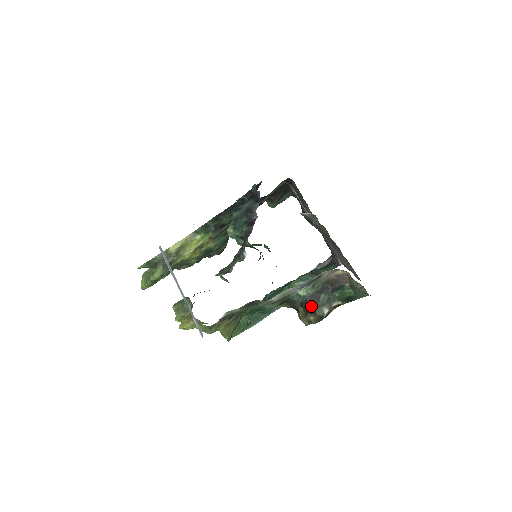
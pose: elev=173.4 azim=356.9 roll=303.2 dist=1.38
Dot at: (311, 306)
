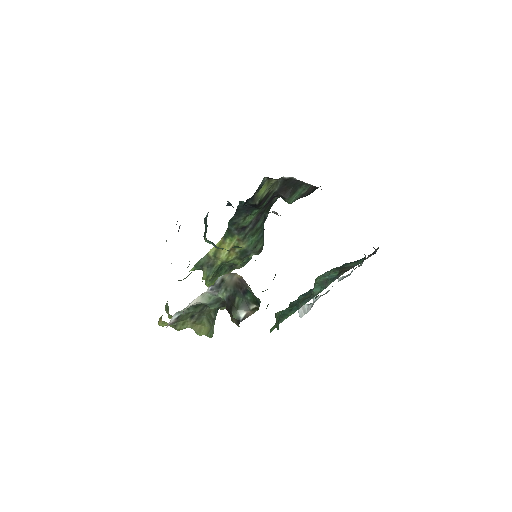
Dot at: (229, 309)
